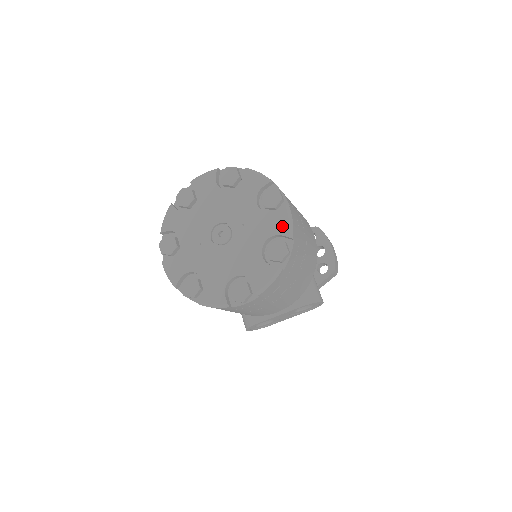
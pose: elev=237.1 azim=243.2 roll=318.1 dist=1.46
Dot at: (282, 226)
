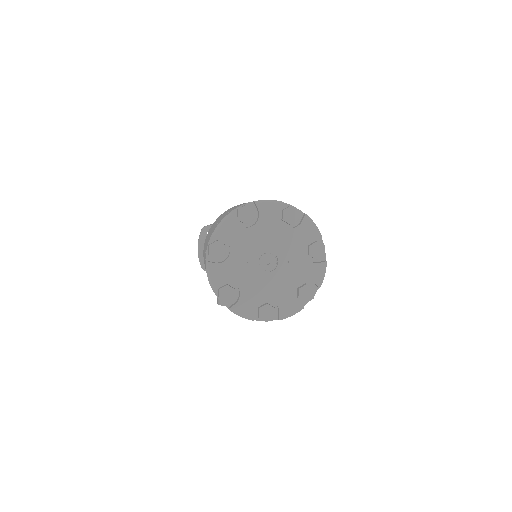
Dot at: (317, 276)
